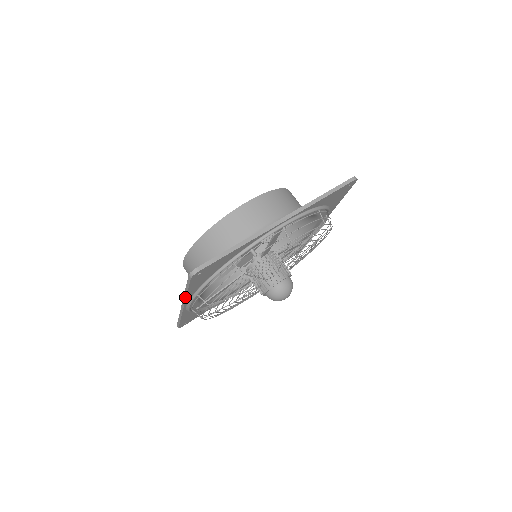
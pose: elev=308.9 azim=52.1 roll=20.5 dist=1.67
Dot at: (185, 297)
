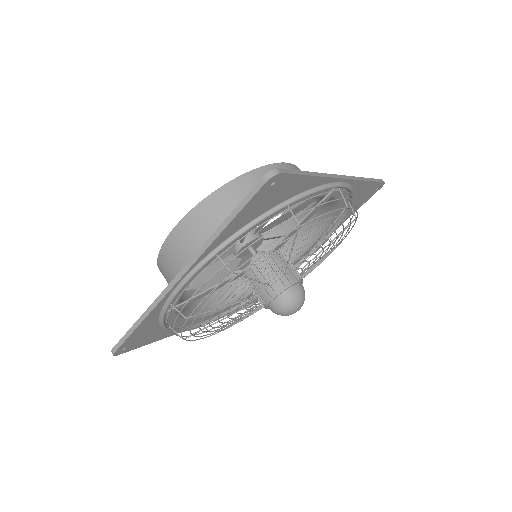
Dot at: (206, 246)
